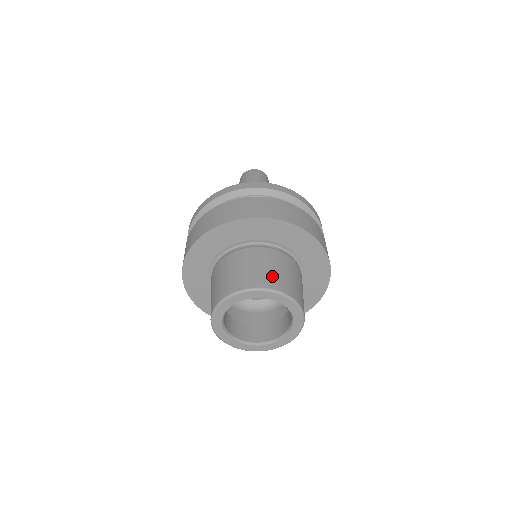
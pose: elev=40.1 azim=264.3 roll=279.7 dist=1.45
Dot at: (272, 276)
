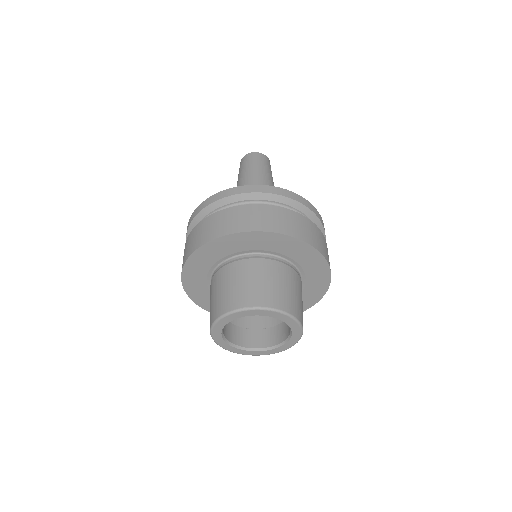
Dot at: (270, 292)
